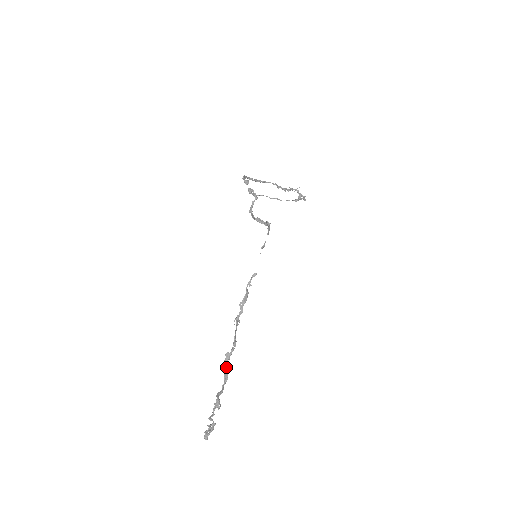
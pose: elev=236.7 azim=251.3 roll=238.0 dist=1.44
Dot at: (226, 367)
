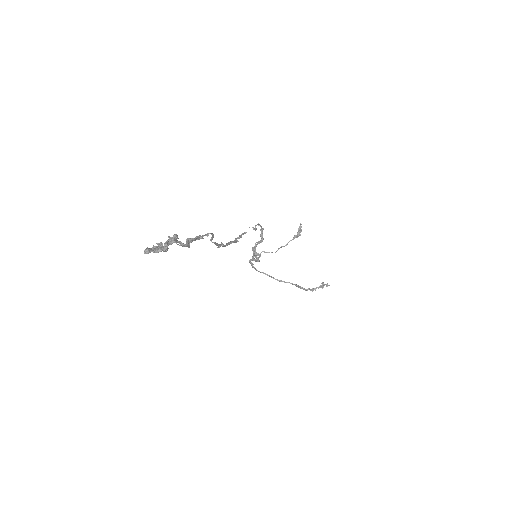
Dot at: occluded
